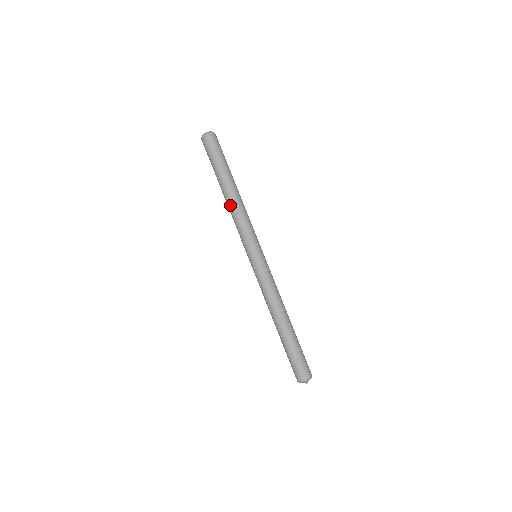
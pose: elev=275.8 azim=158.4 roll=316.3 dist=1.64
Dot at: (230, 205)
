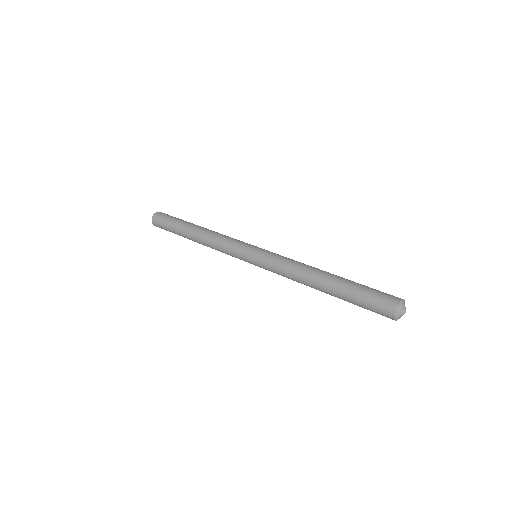
Dot at: (203, 241)
